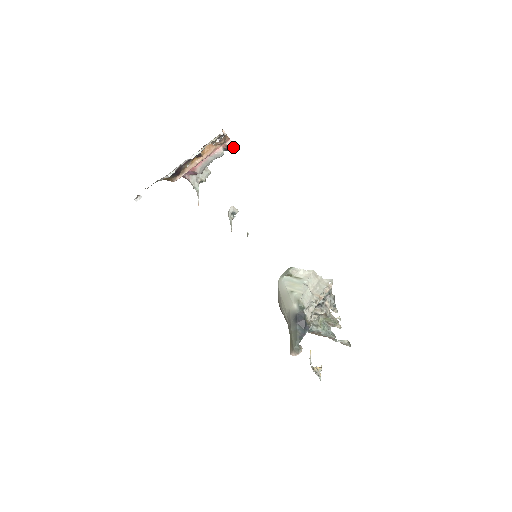
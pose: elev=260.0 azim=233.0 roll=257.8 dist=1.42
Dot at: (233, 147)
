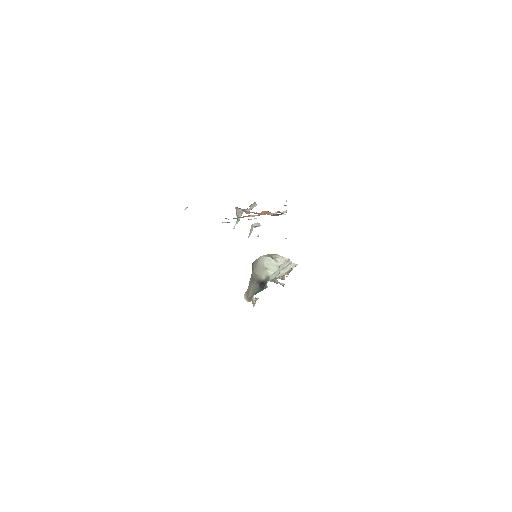
Dot at: (285, 205)
